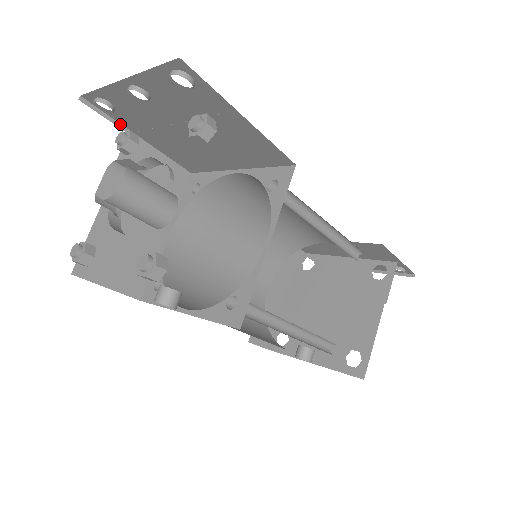
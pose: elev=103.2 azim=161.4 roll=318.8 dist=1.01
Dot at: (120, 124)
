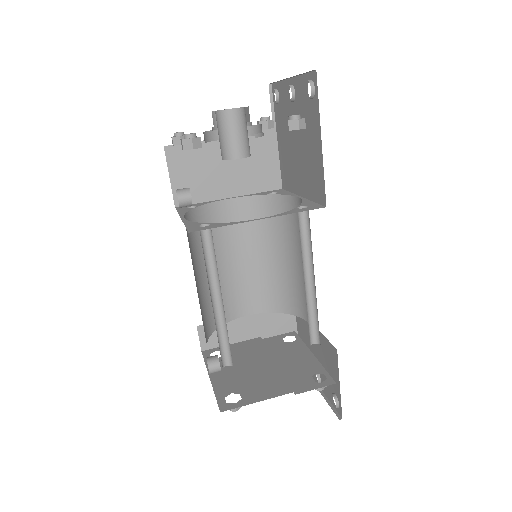
Dot at: (275, 118)
